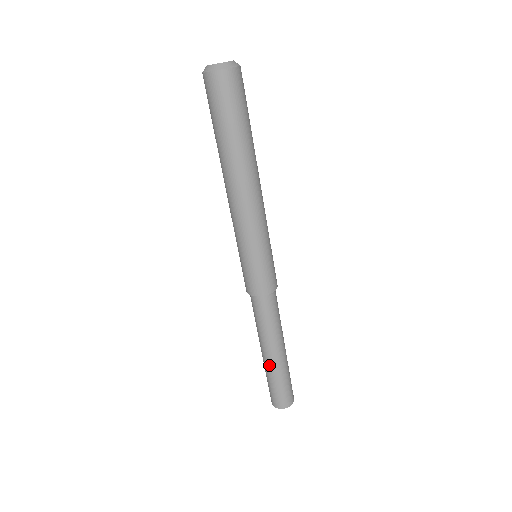
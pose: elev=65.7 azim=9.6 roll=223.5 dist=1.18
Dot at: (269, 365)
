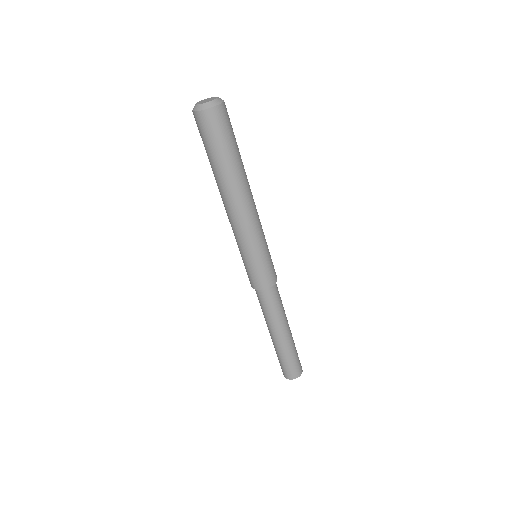
Dot at: (272, 341)
